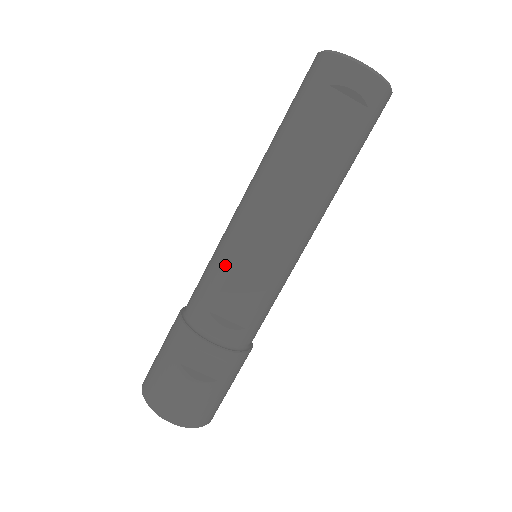
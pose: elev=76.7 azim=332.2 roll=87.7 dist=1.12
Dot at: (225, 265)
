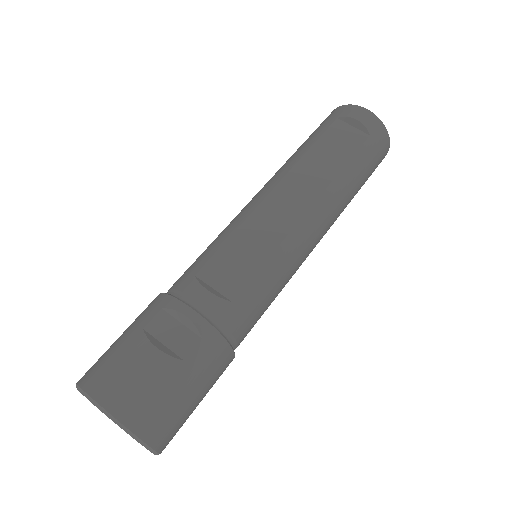
Dot at: (223, 236)
